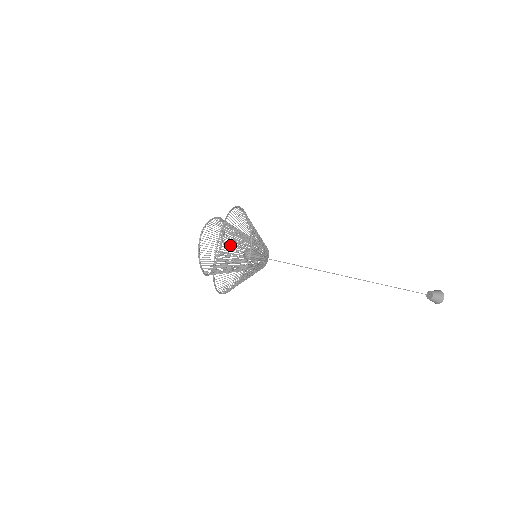
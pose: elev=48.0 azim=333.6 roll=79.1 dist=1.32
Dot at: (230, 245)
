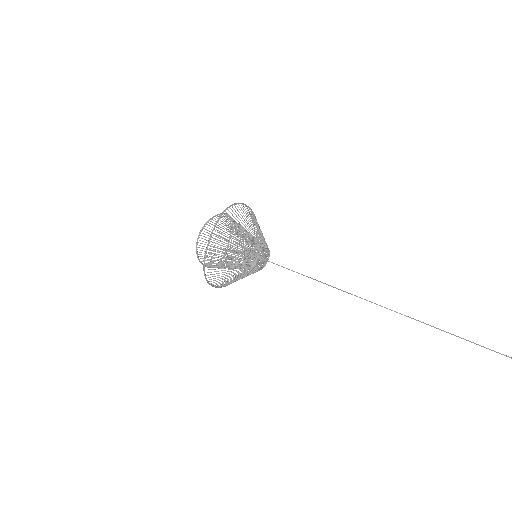
Dot at: occluded
